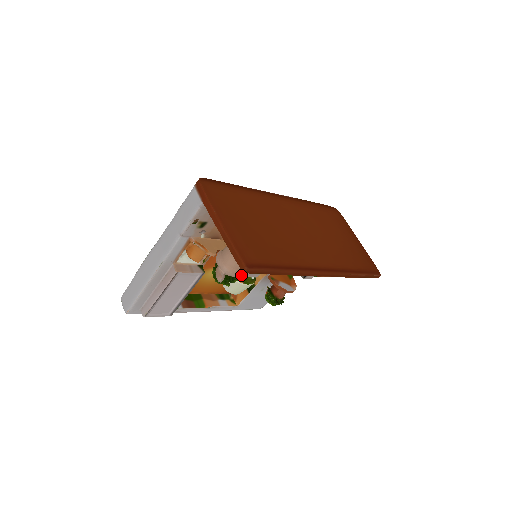
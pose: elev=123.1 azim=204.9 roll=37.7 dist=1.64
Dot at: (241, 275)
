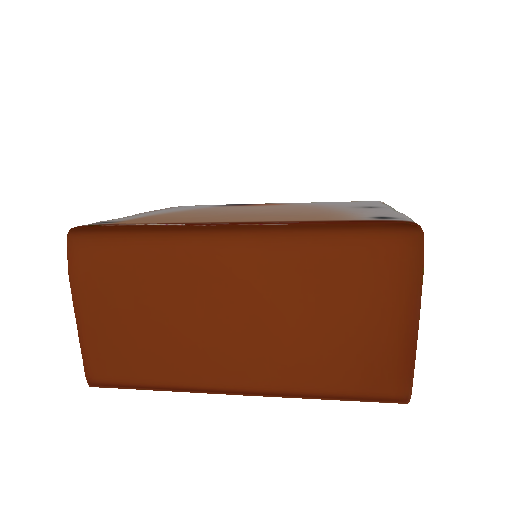
Dot at: occluded
